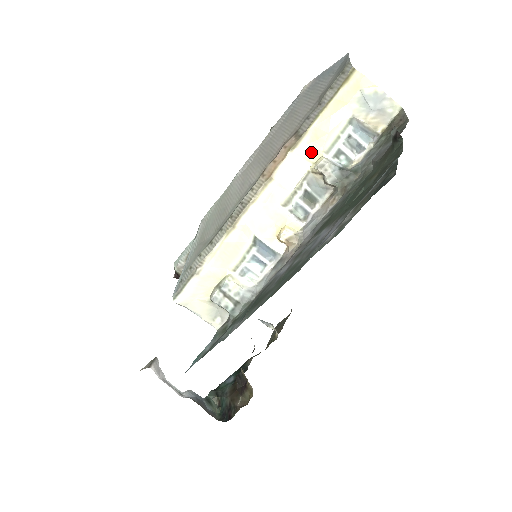
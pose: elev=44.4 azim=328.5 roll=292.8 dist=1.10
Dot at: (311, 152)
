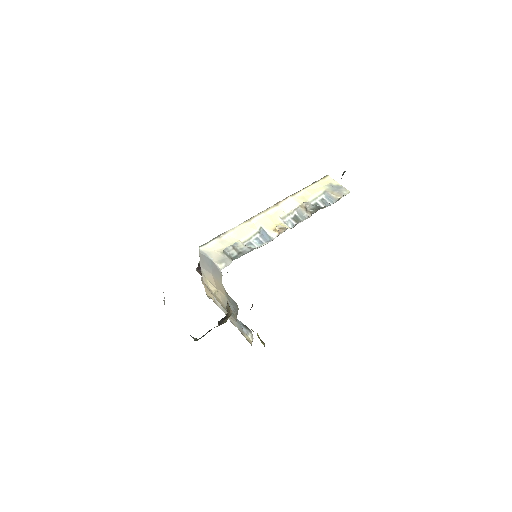
Dot at: (301, 199)
